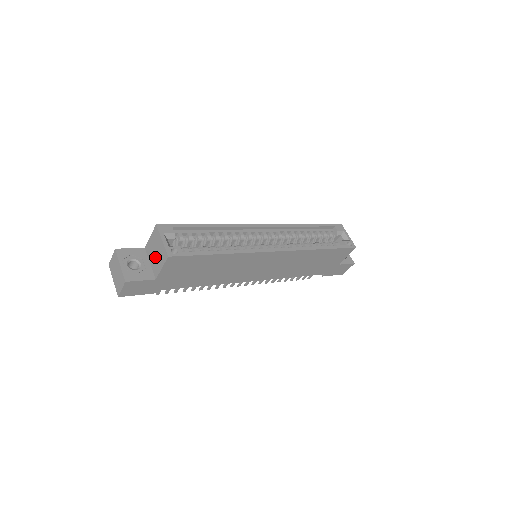
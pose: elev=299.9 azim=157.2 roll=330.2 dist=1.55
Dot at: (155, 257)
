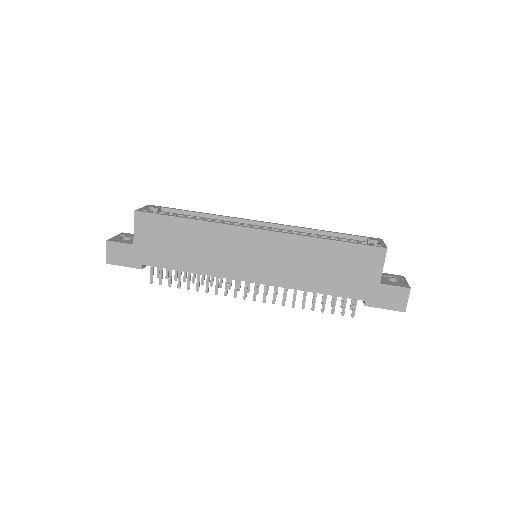
Dot at: occluded
